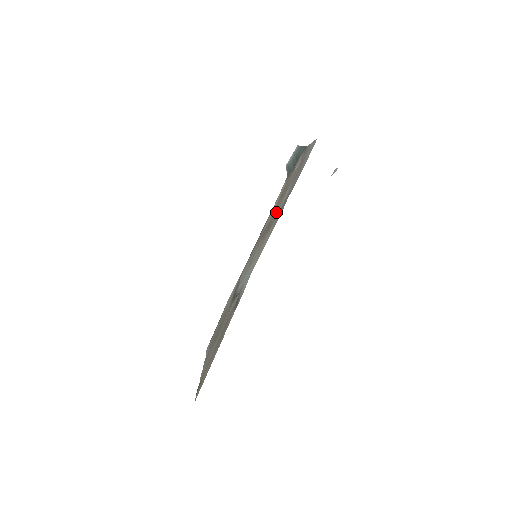
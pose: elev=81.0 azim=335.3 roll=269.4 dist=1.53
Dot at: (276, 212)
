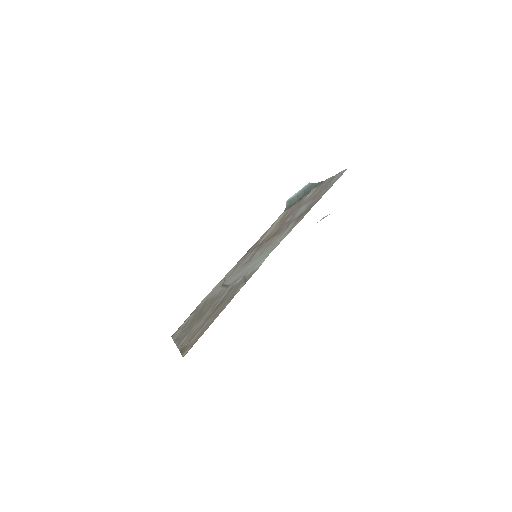
Dot at: (288, 222)
